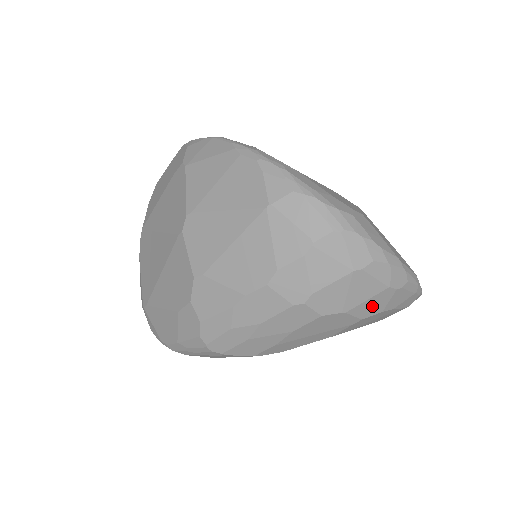
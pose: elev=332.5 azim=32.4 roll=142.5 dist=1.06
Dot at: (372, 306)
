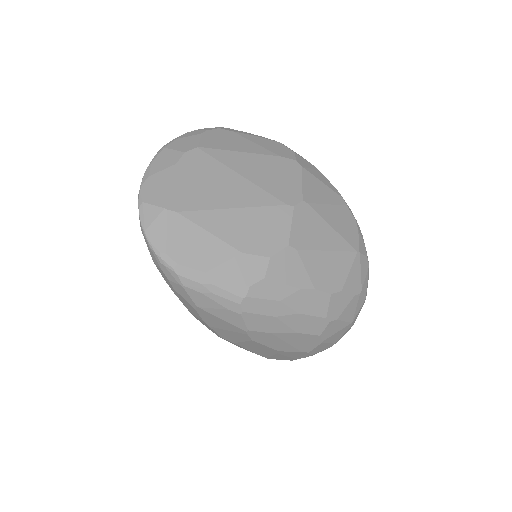
Dot at: (320, 348)
